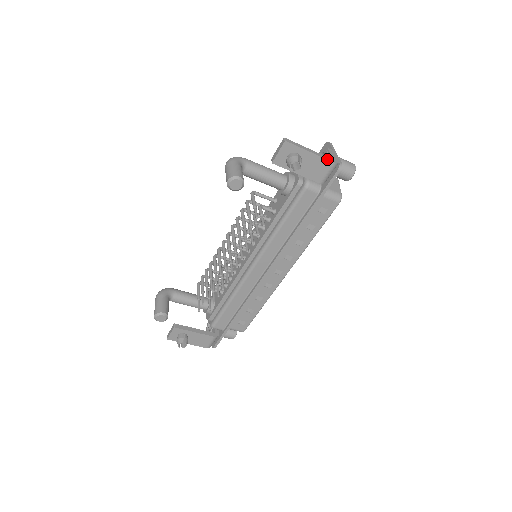
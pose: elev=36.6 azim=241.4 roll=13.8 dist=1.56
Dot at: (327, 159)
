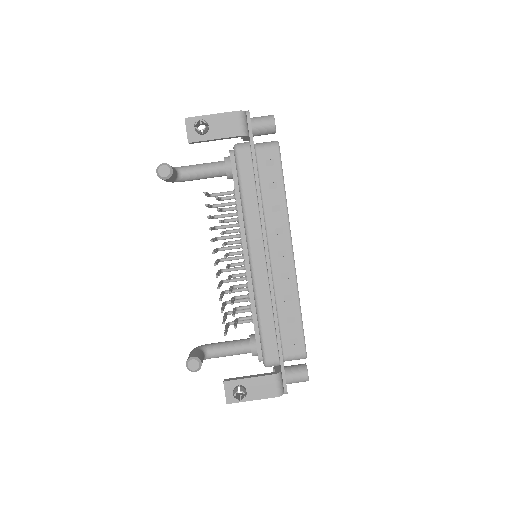
Dot at: (230, 112)
